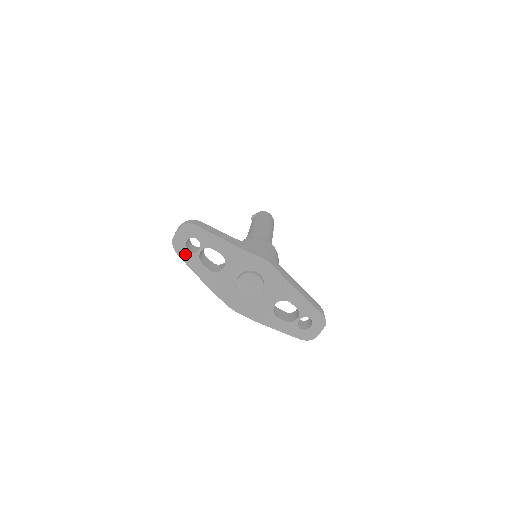
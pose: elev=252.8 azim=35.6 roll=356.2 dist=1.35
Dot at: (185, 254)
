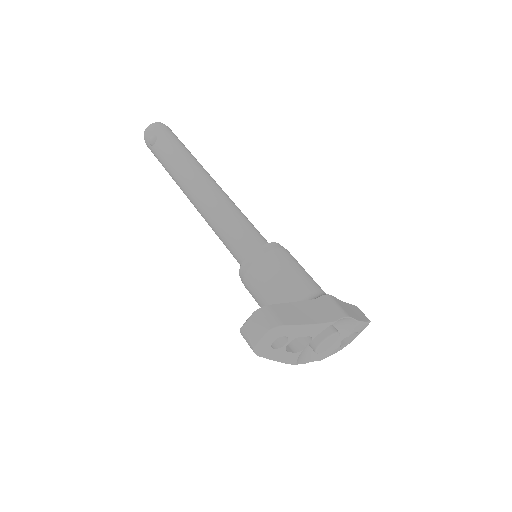
Dot at: (269, 353)
